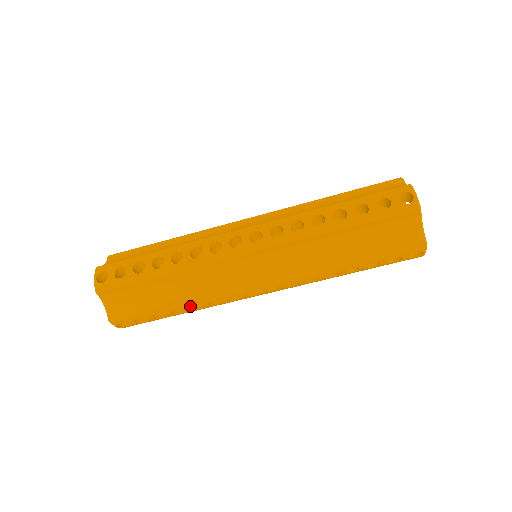
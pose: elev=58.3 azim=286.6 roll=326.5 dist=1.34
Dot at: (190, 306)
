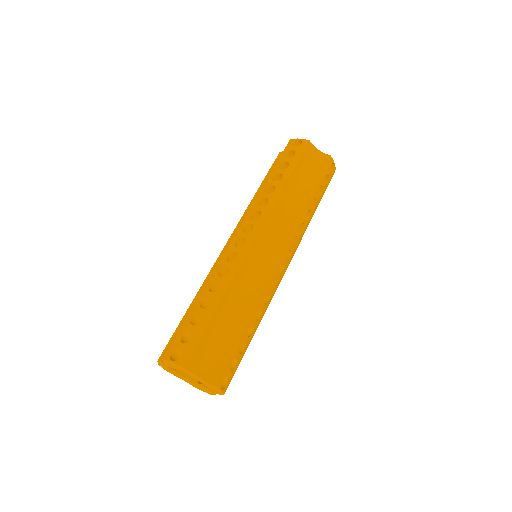
Dot at: (255, 315)
